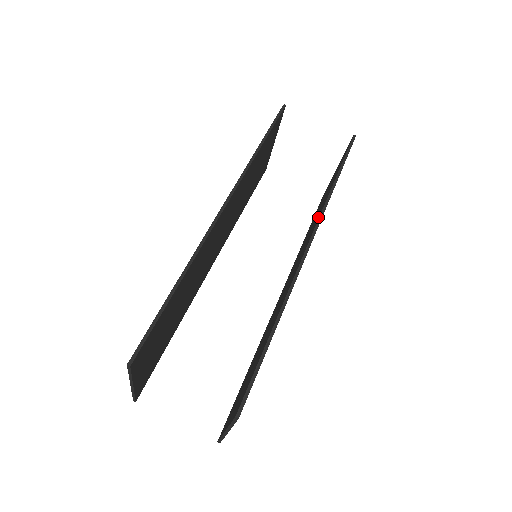
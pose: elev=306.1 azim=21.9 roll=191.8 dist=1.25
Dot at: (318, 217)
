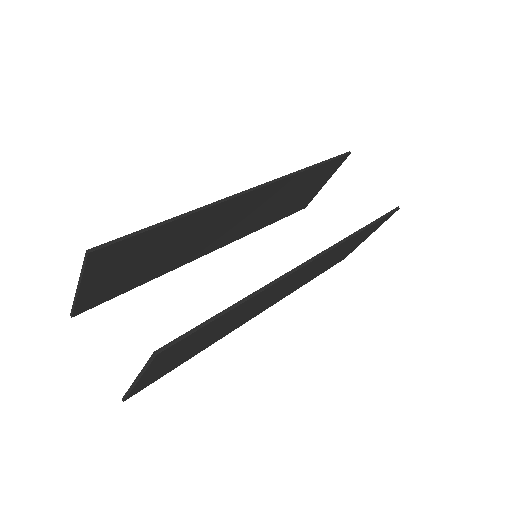
Dot at: occluded
